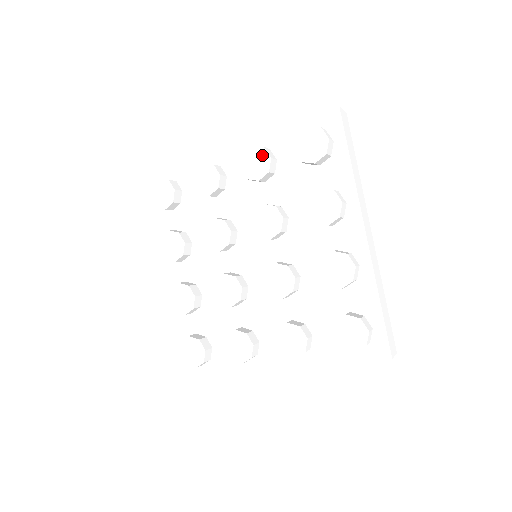
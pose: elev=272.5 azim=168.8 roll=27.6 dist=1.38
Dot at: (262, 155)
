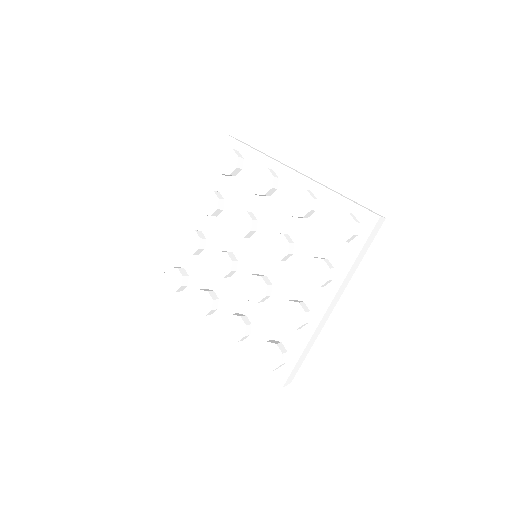
Dot at: (208, 195)
